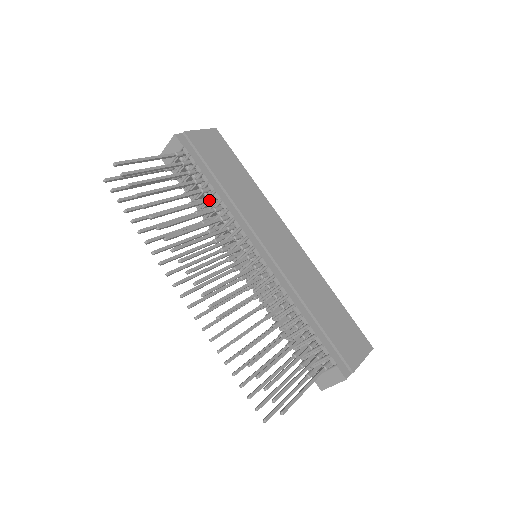
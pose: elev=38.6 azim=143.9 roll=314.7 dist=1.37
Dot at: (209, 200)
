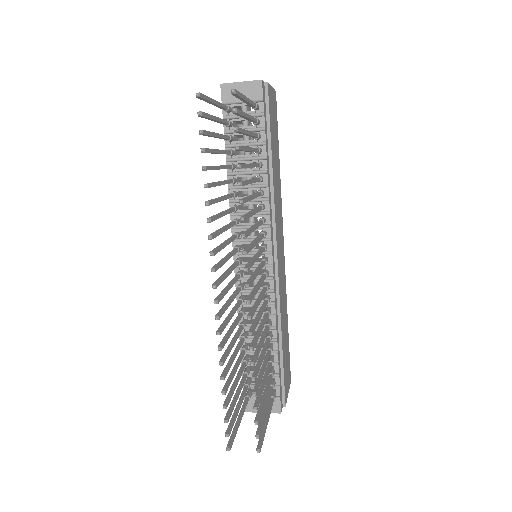
Dot at: (261, 180)
